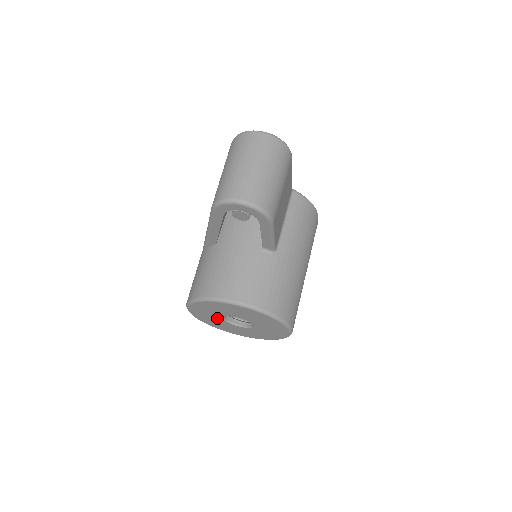
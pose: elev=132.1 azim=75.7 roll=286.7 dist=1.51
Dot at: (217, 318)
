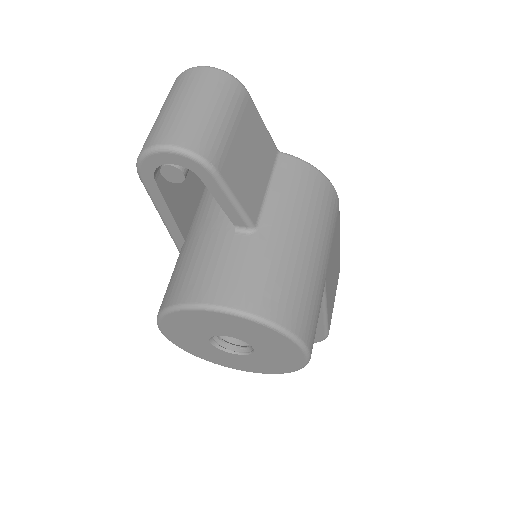
Dot at: (206, 345)
